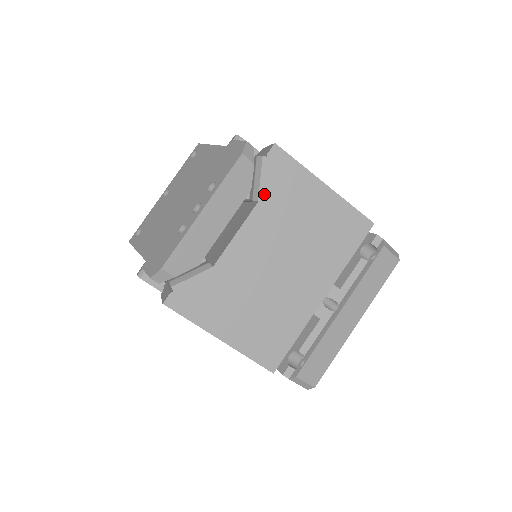
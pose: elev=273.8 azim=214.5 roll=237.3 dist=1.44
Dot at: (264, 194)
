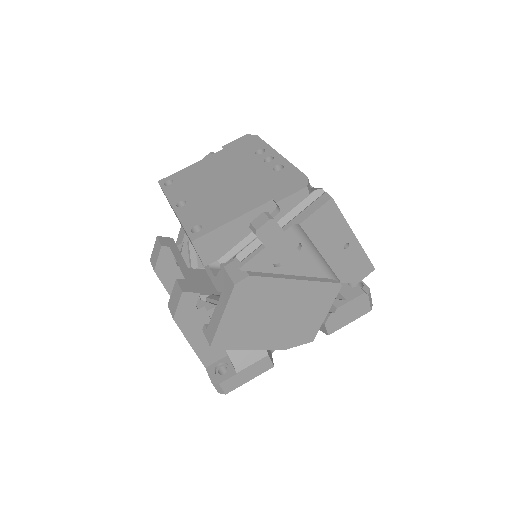
Dot at: occluded
